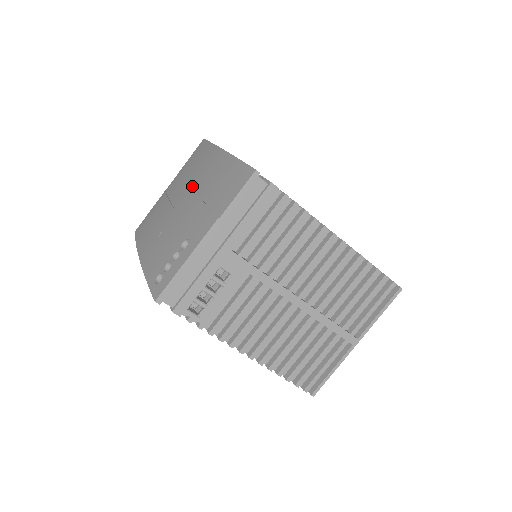
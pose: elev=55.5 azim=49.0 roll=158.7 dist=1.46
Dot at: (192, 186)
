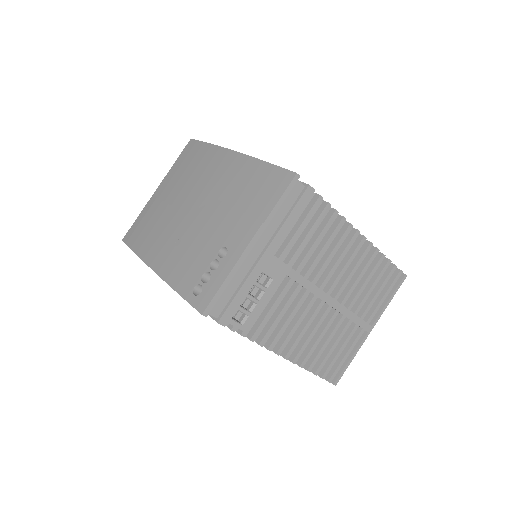
Dot at: (204, 190)
